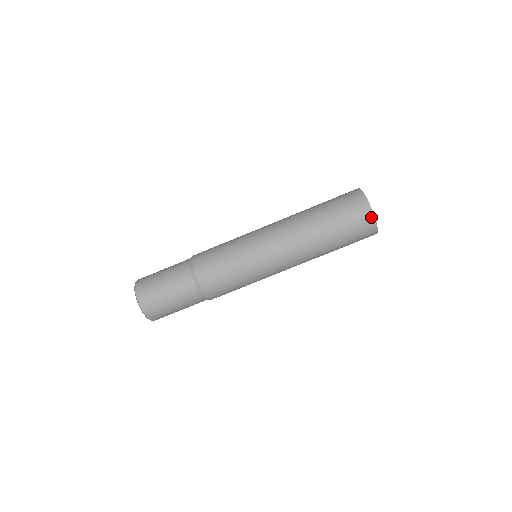
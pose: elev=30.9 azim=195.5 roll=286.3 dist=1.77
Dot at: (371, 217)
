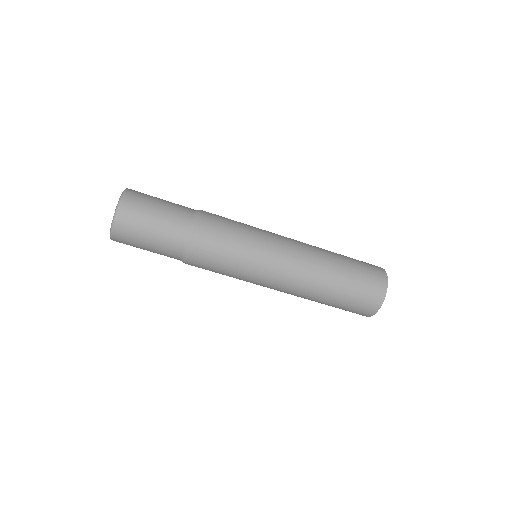
Dot at: (372, 313)
